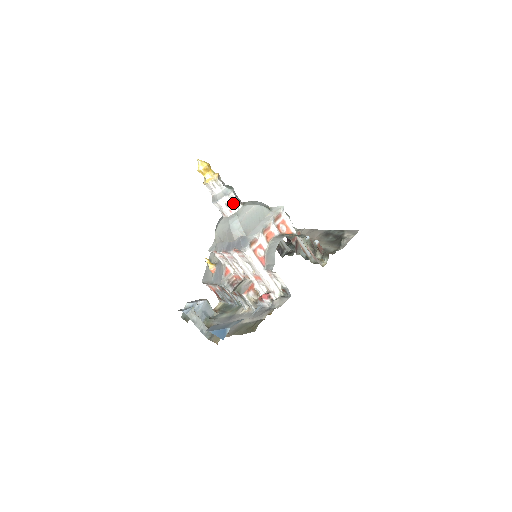
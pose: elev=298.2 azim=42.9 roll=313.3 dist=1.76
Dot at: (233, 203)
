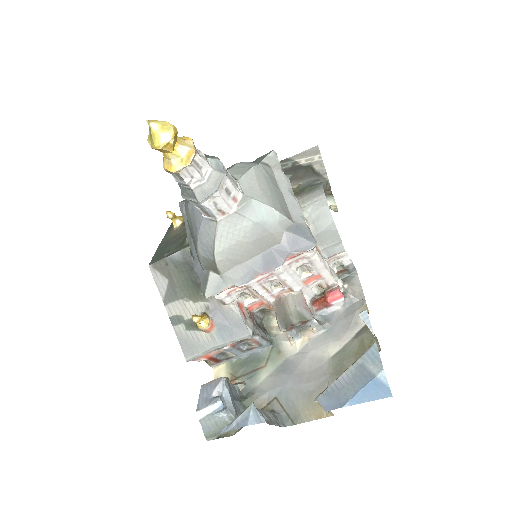
Dot at: (232, 182)
